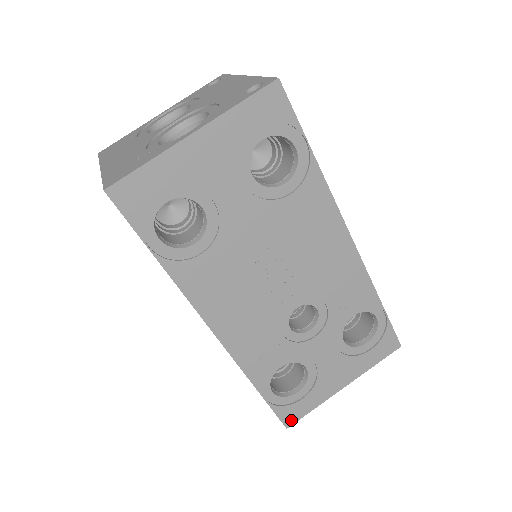
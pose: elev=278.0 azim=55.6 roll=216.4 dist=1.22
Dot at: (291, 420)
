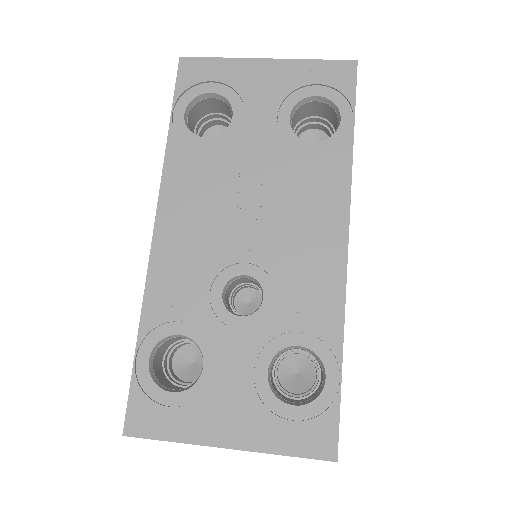
Dot at: (136, 427)
